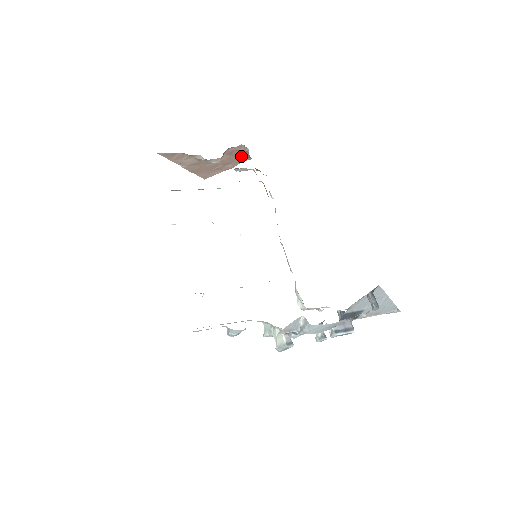
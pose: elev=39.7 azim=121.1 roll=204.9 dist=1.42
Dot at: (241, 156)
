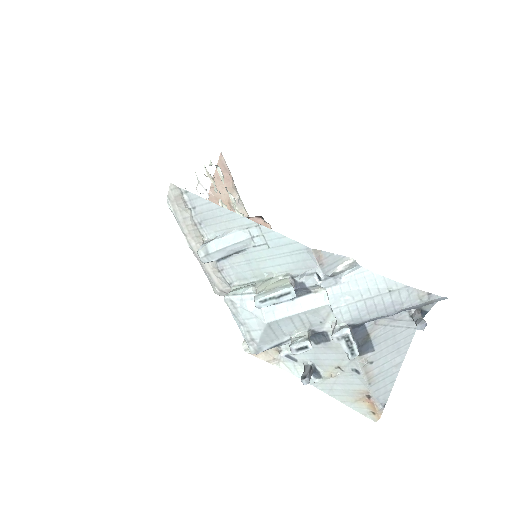
Dot at: occluded
